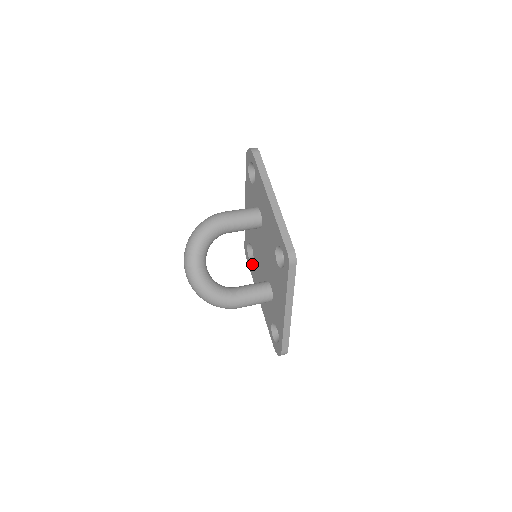
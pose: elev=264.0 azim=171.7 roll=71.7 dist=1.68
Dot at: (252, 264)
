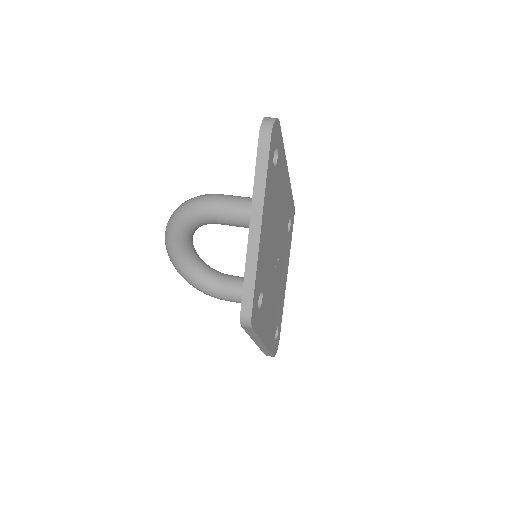
Dot at: occluded
